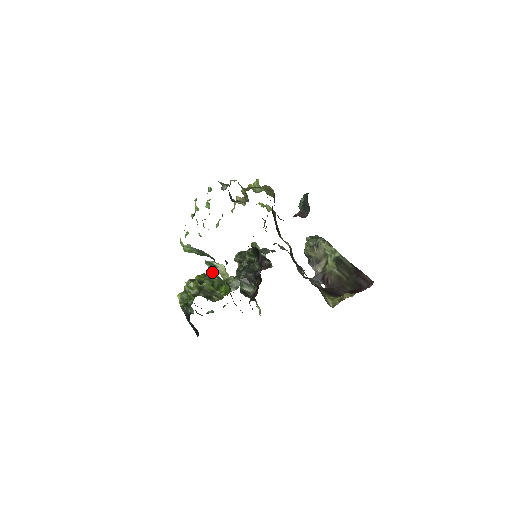
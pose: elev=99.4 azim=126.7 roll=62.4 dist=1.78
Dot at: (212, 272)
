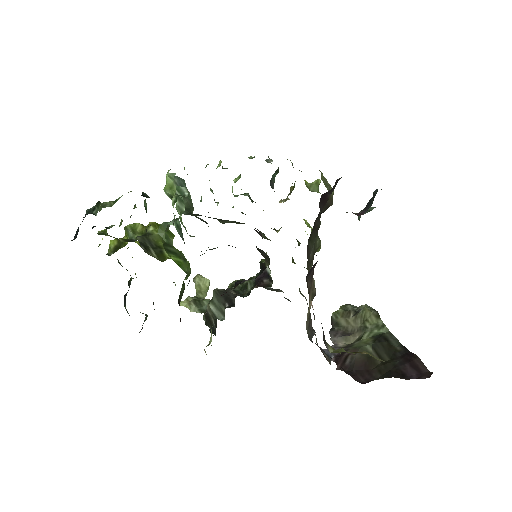
Dot at: (173, 201)
